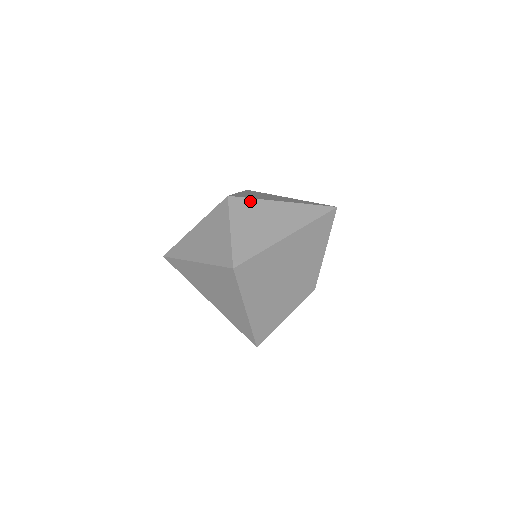
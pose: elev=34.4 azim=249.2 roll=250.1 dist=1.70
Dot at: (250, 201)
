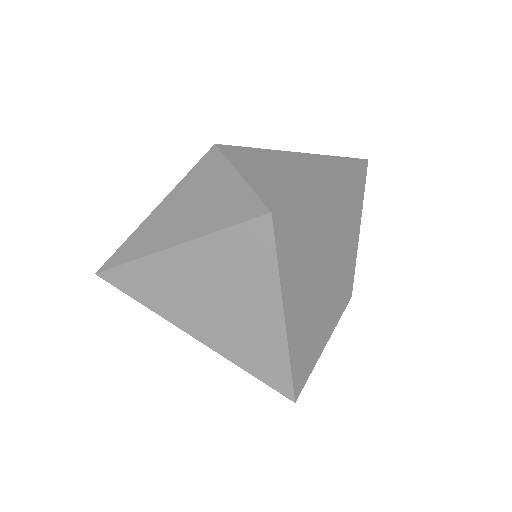
Dot at: (251, 149)
